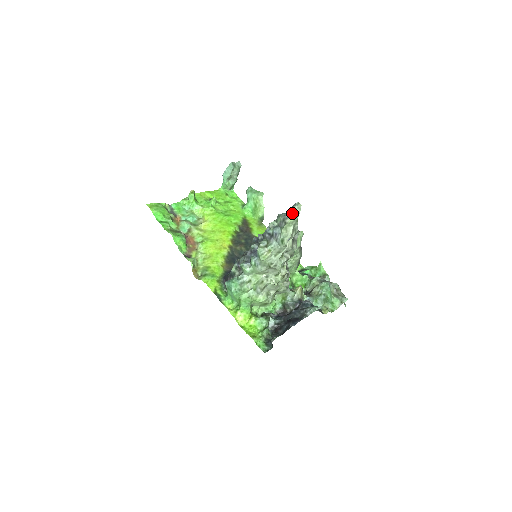
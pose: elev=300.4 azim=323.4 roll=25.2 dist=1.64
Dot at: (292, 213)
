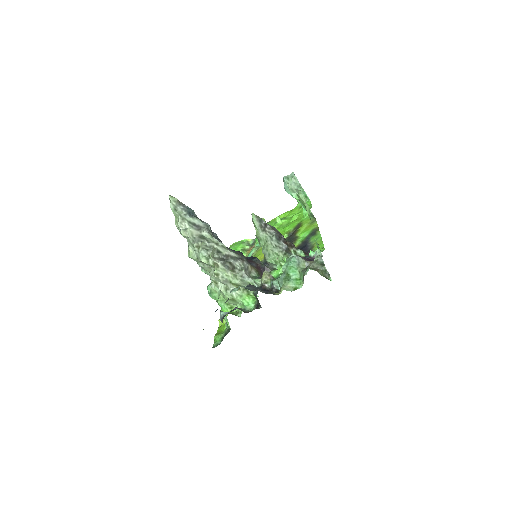
Dot at: (171, 206)
